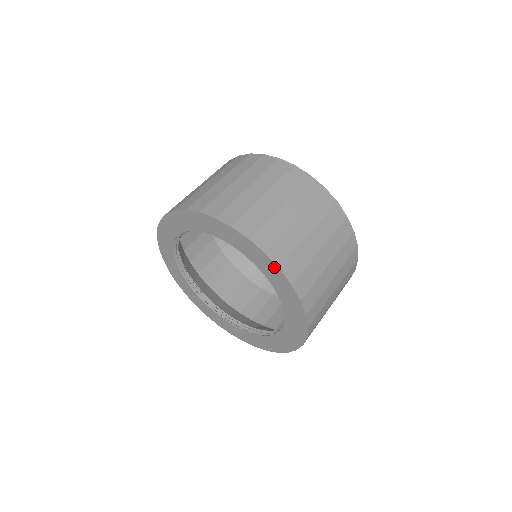
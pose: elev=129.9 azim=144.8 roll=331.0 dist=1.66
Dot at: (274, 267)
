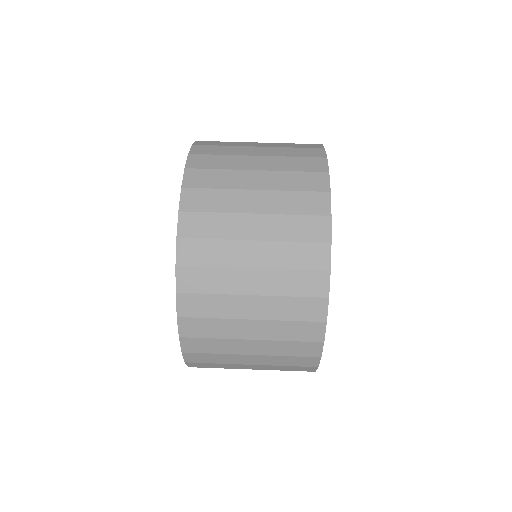
Dot at: occluded
